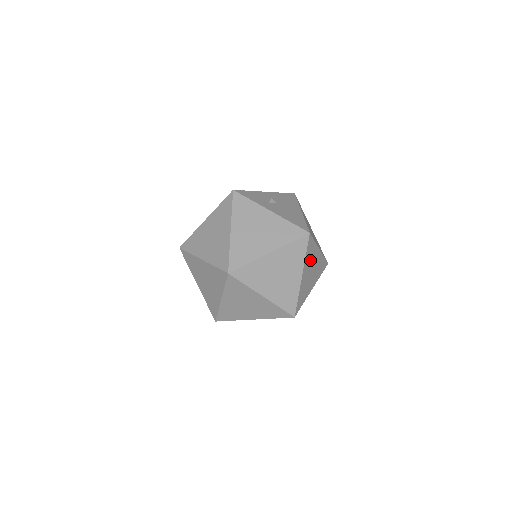
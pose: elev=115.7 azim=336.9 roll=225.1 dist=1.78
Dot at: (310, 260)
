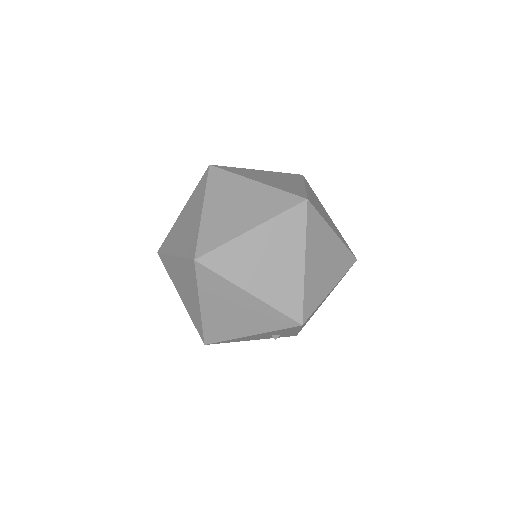
Dot at: occluded
